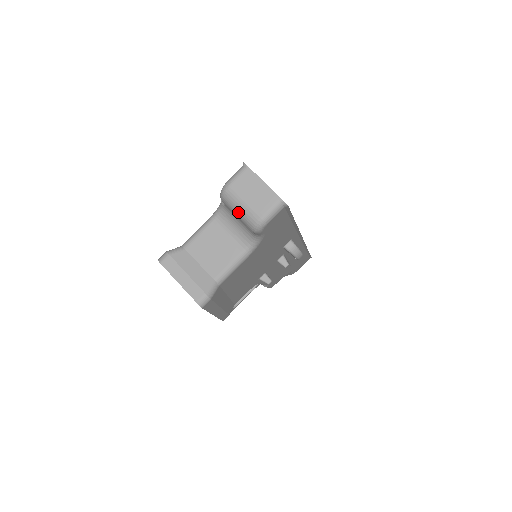
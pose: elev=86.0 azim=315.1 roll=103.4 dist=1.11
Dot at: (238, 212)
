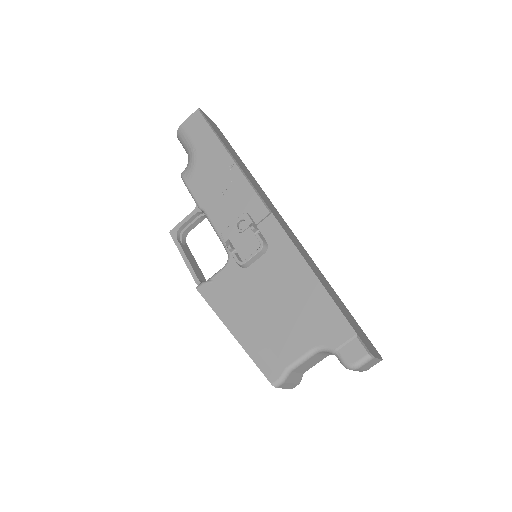
Dot at: (353, 370)
